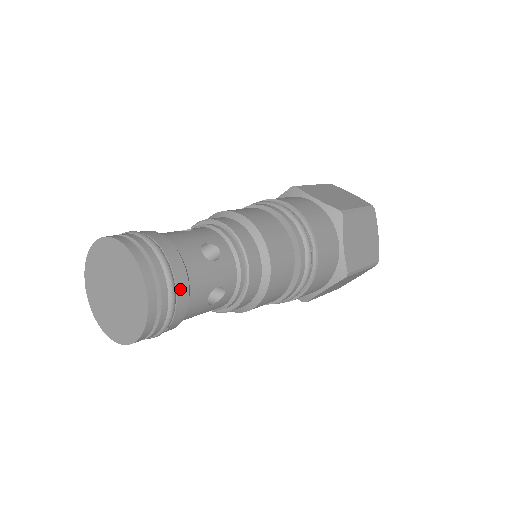
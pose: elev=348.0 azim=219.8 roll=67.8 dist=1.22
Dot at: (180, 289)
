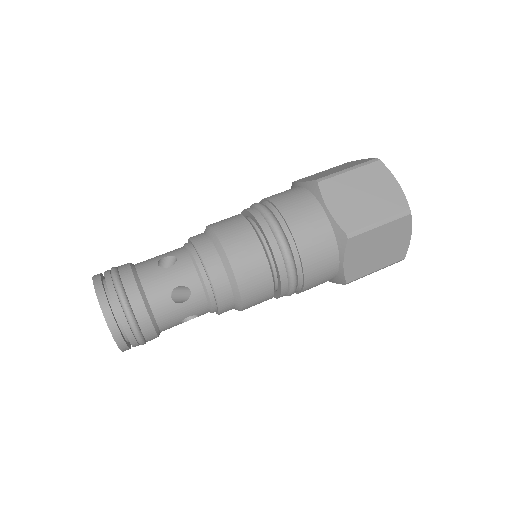
Dot at: (146, 332)
